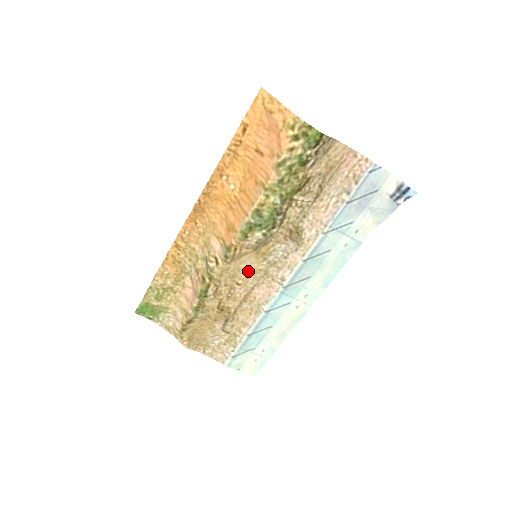
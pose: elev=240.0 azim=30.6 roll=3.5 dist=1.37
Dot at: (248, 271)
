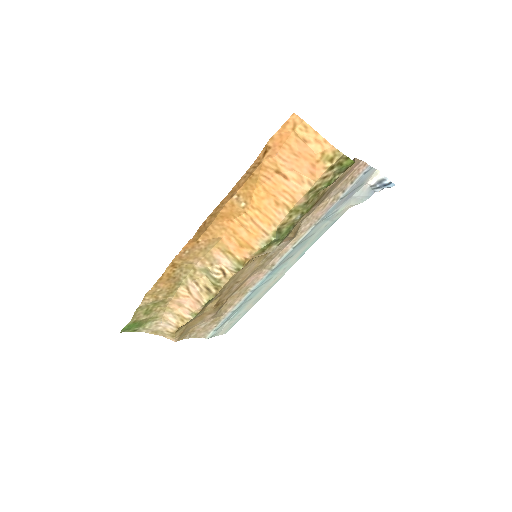
Dot at: (249, 271)
